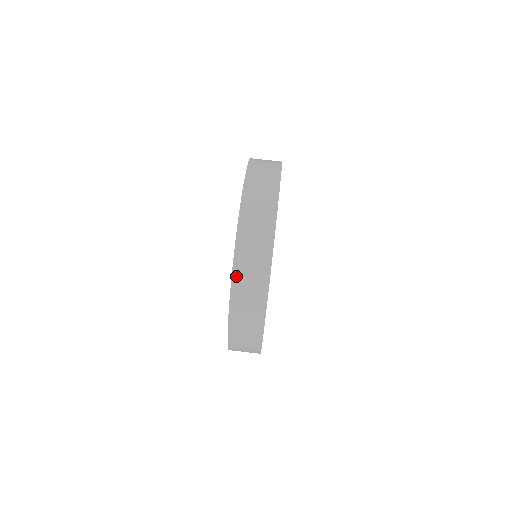
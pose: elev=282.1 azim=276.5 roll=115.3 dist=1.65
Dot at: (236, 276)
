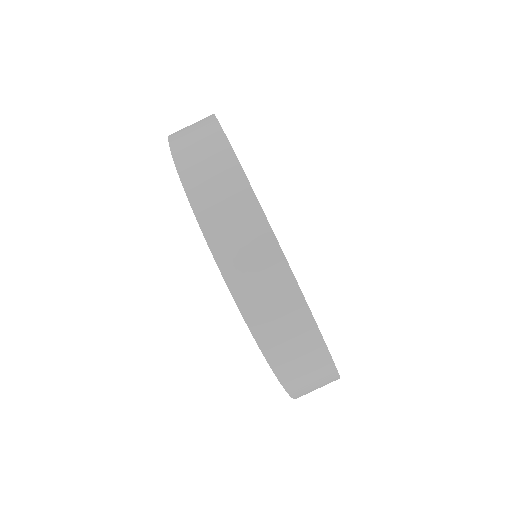
Dot at: (295, 393)
